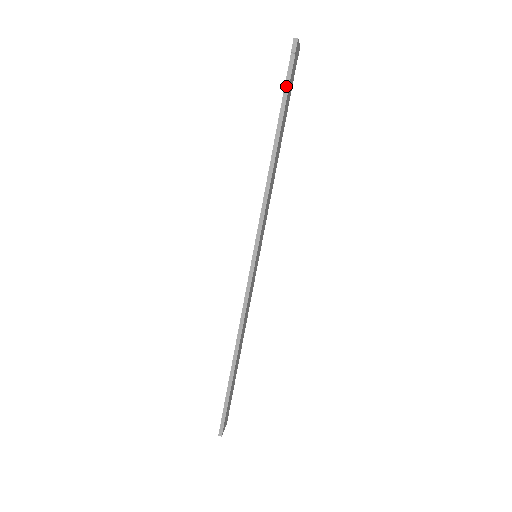
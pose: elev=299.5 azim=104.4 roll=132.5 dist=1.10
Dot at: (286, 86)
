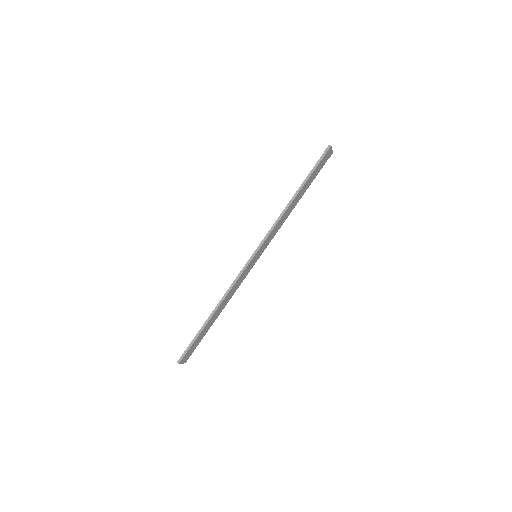
Dot at: (315, 167)
